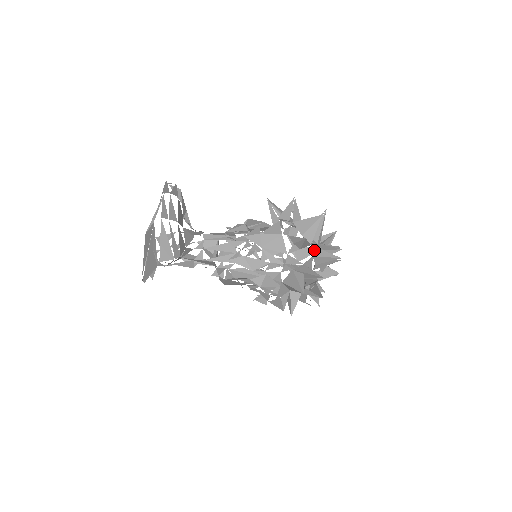
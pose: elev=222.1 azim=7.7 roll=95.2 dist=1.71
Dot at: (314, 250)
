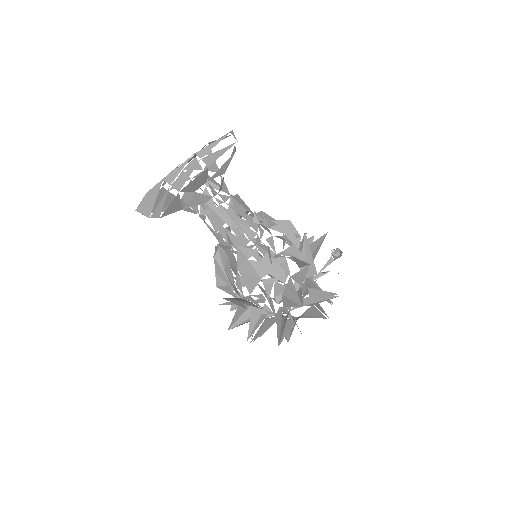
Dot at: (280, 313)
